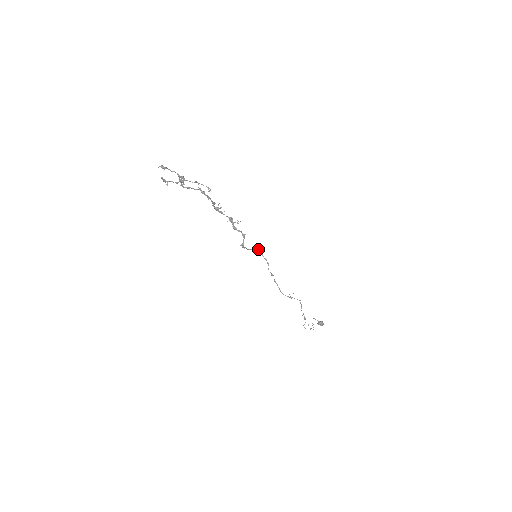
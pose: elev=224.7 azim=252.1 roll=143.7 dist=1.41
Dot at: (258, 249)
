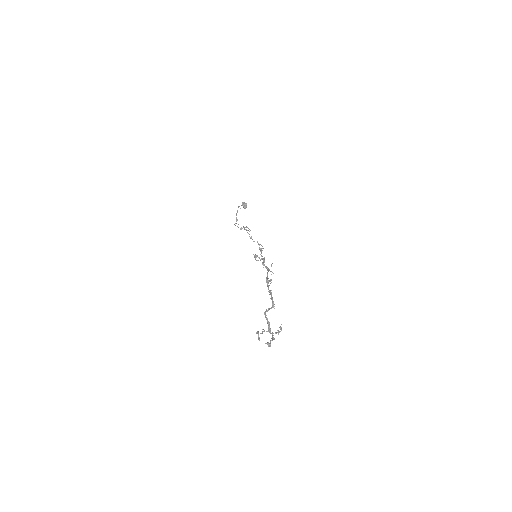
Dot at: occluded
